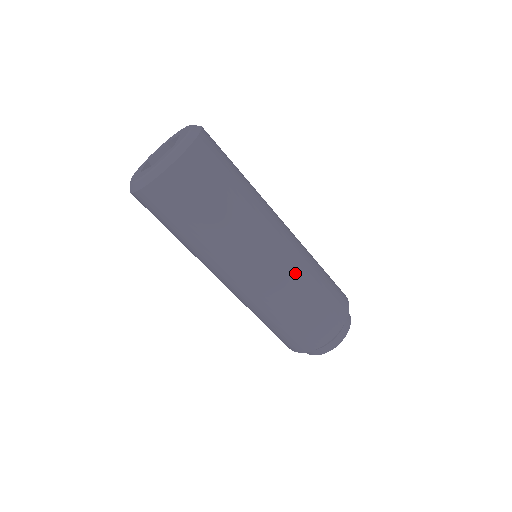
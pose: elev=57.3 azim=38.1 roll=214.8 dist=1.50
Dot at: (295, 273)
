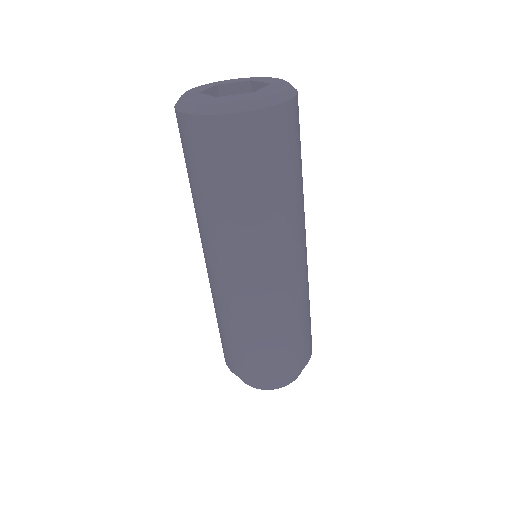
Dot at: (279, 304)
